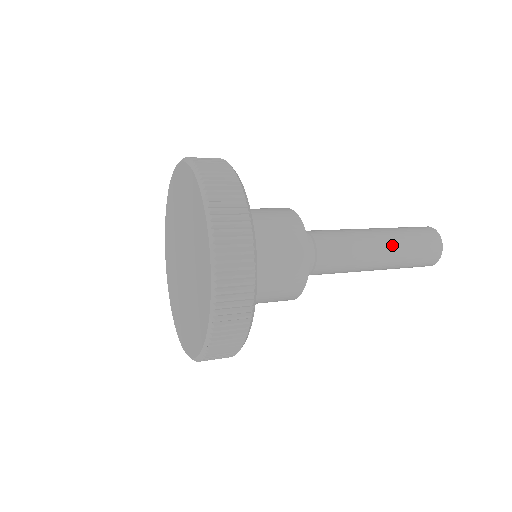
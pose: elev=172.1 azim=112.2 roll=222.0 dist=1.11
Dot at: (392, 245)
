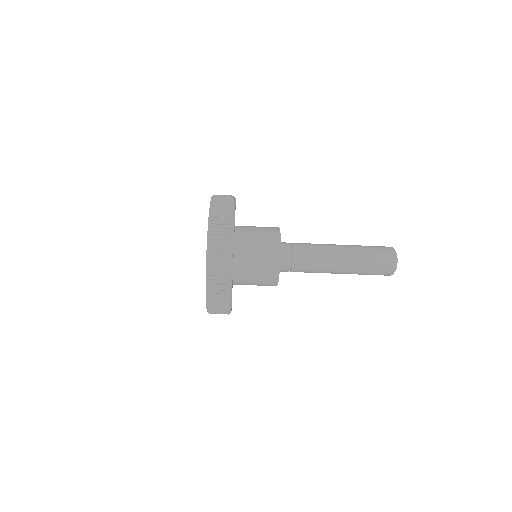
Dot at: occluded
